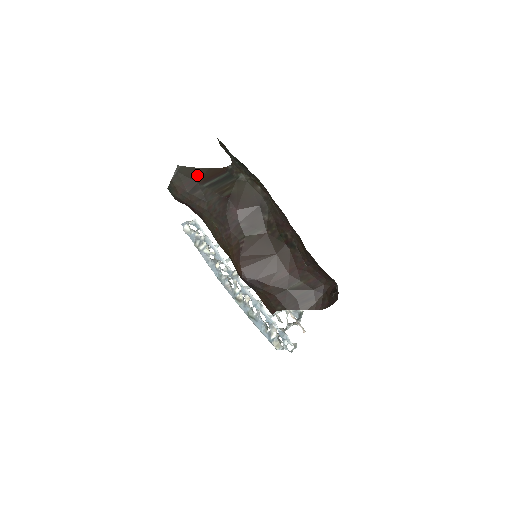
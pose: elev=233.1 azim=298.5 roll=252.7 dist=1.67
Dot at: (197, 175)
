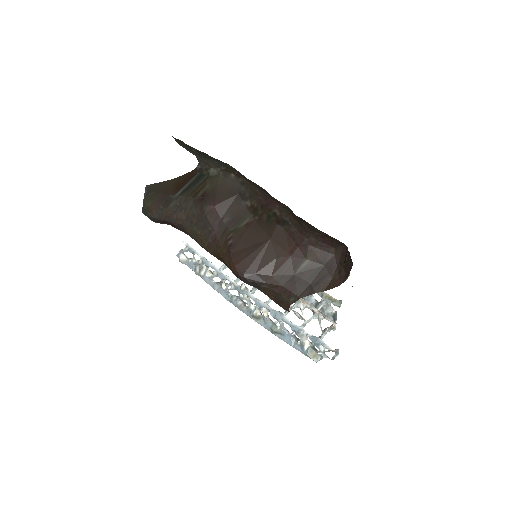
Dot at: (168, 188)
